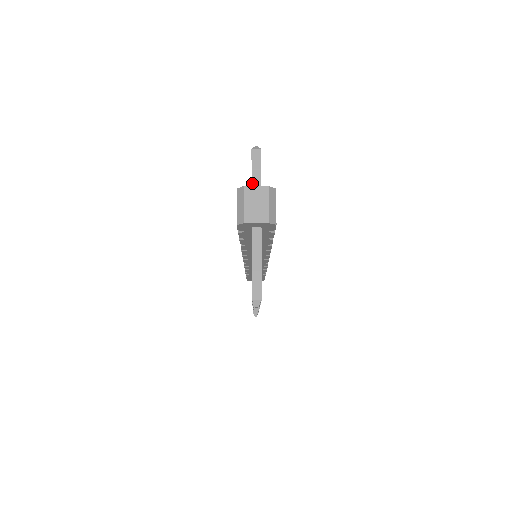
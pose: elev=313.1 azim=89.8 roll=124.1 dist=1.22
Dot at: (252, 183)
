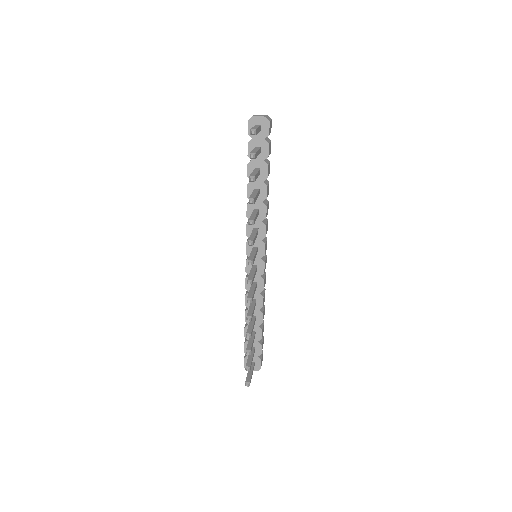
Dot at: occluded
